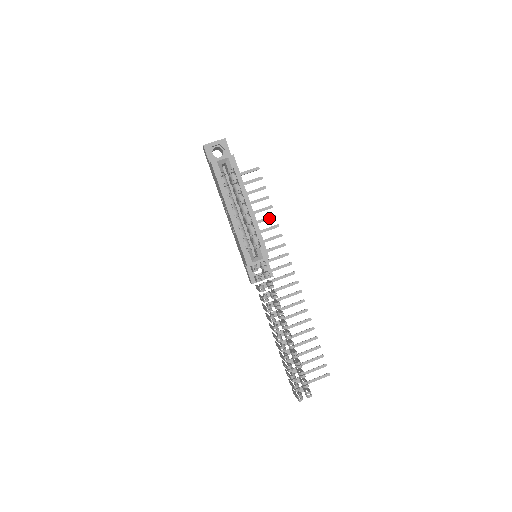
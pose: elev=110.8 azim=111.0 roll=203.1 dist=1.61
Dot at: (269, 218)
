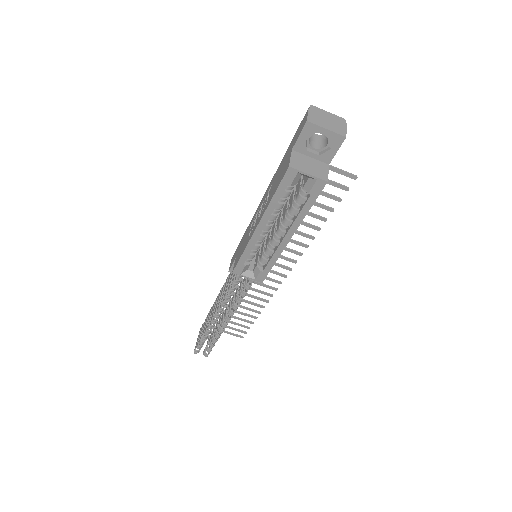
Dot at: (311, 226)
